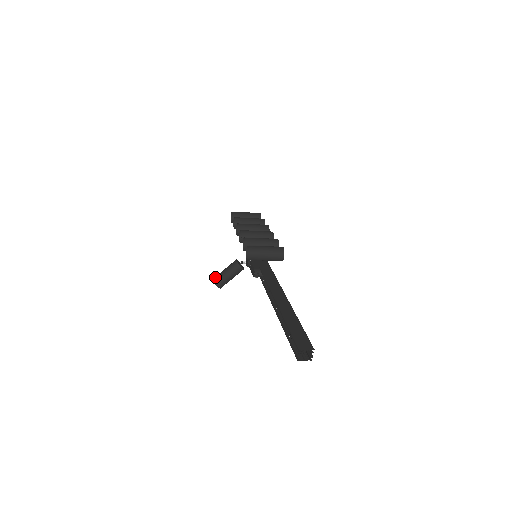
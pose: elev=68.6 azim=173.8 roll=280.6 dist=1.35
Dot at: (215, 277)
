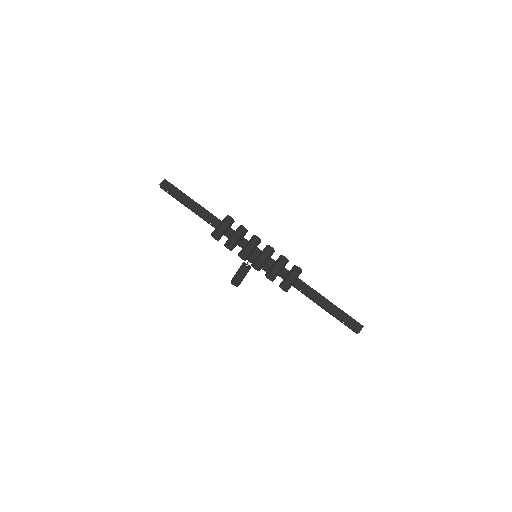
Dot at: (234, 283)
